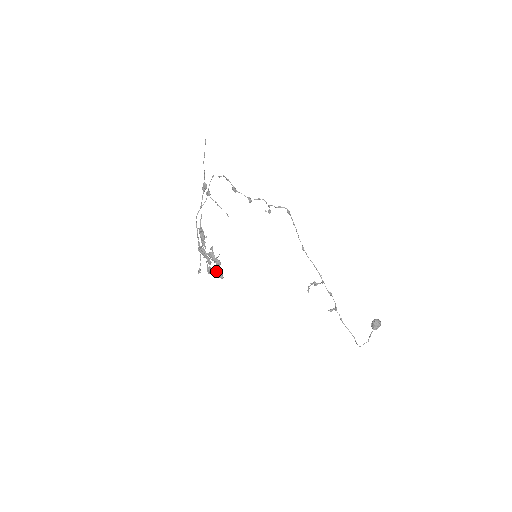
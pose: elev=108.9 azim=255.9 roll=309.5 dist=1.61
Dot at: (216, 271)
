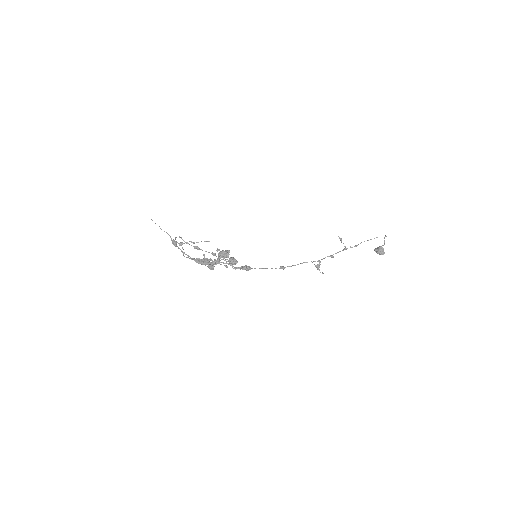
Dot at: (240, 267)
